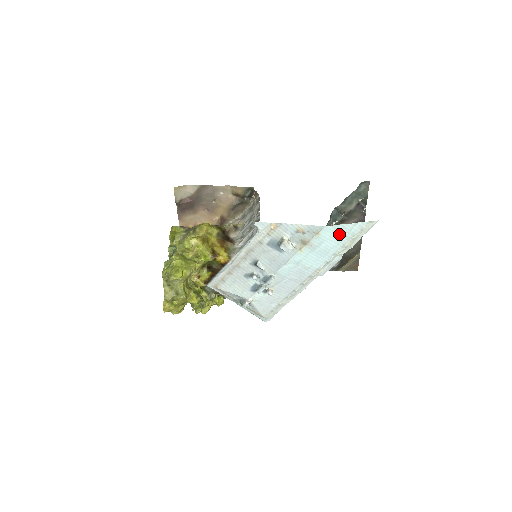
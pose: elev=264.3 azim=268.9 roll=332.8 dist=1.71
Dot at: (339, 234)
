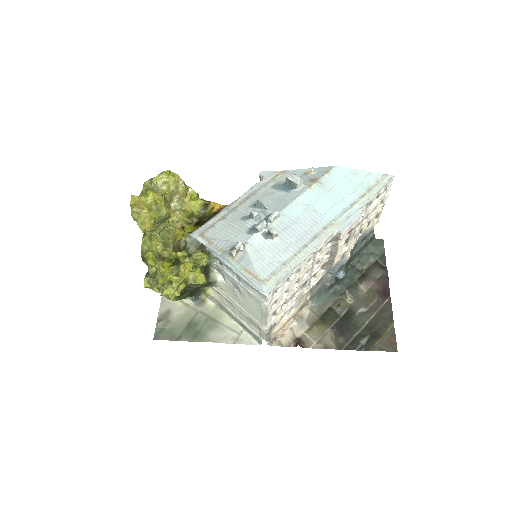
Dot at: (352, 180)
